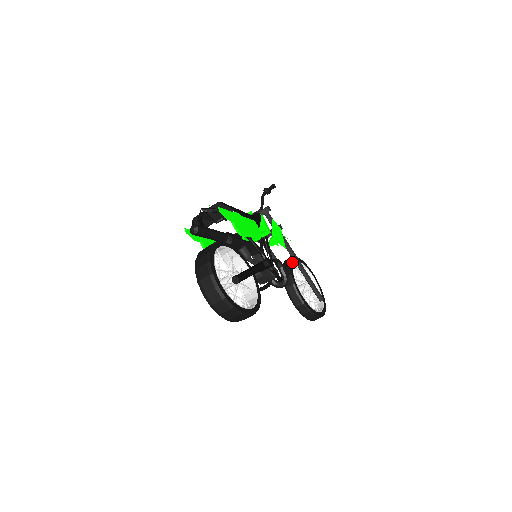
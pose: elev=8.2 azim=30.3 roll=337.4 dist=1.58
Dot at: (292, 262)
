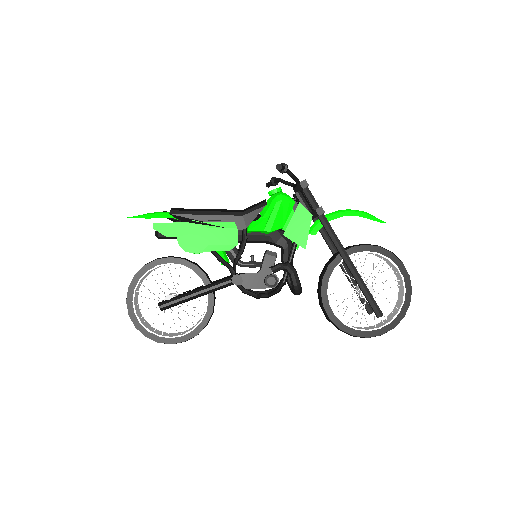
Dot at: occluded
